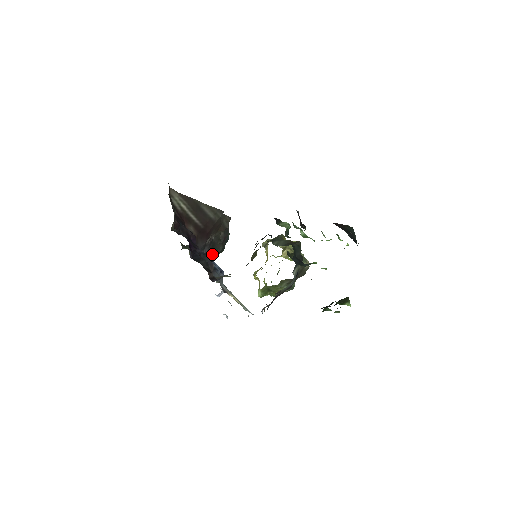
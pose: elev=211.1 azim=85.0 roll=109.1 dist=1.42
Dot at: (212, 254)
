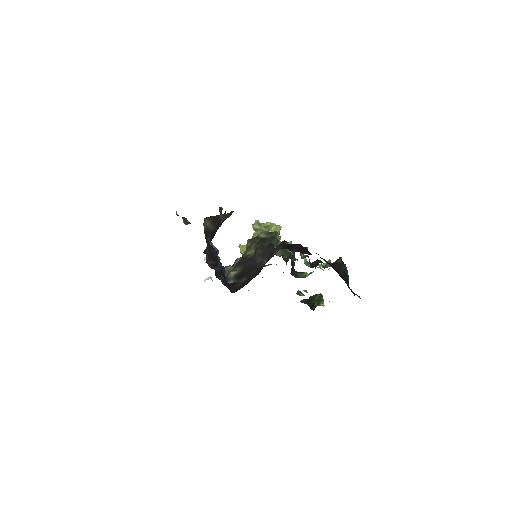
Dot at: occluded
